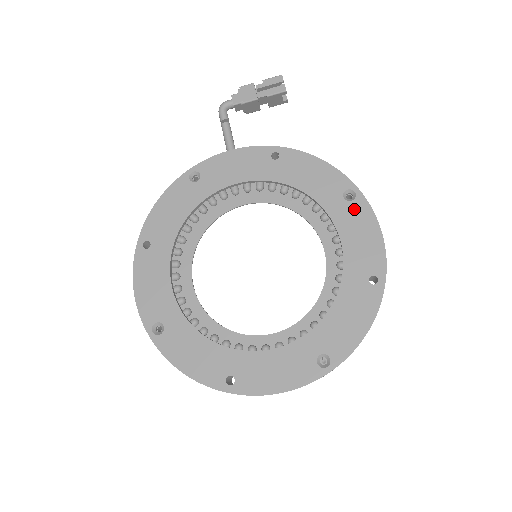
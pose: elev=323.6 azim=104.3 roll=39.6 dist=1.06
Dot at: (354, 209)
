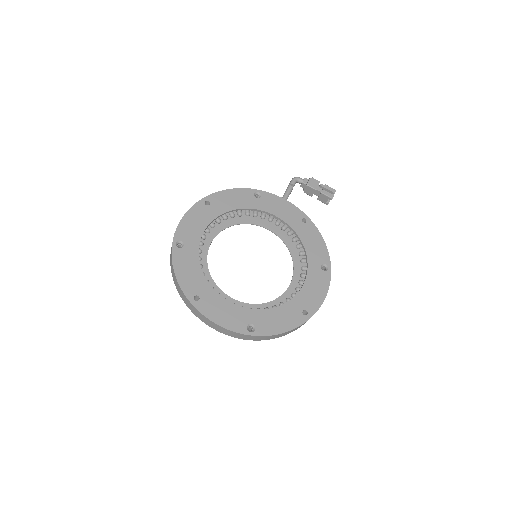
Dot at: (322, 275)
